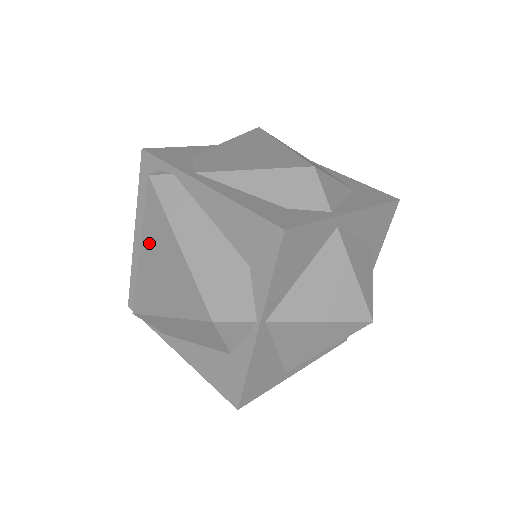
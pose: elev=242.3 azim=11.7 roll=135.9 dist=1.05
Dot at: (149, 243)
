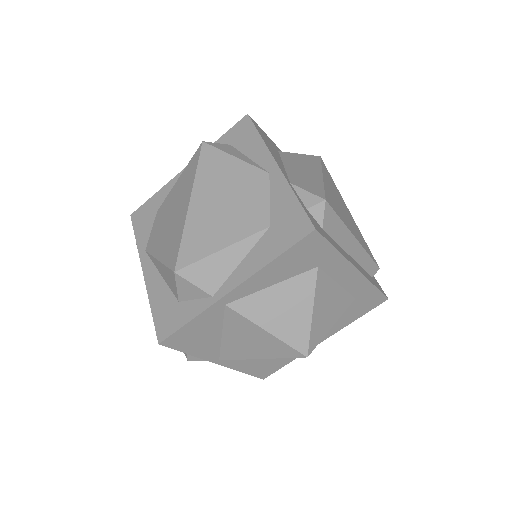
Dot at: occluded
